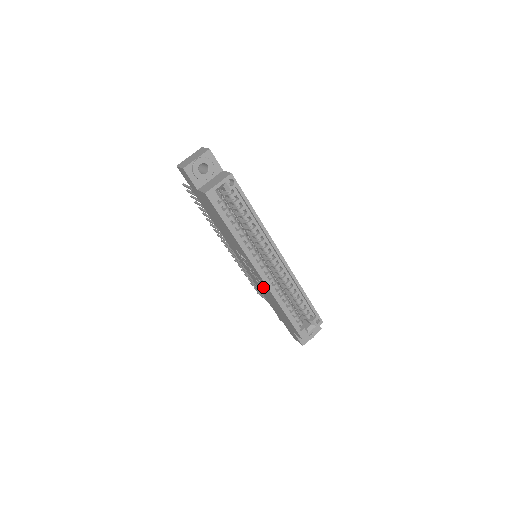
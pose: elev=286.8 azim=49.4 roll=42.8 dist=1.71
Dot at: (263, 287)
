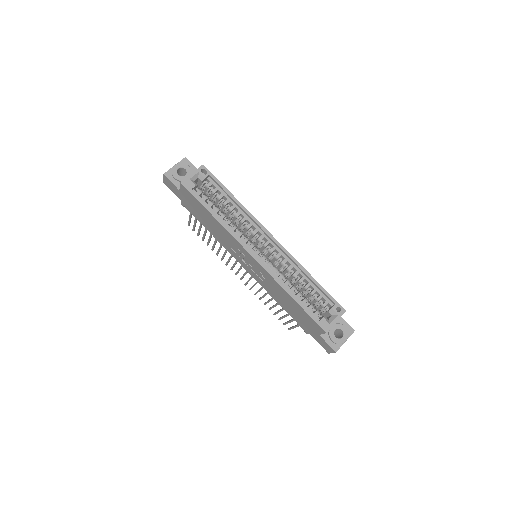
Dot at: (267, 280)
